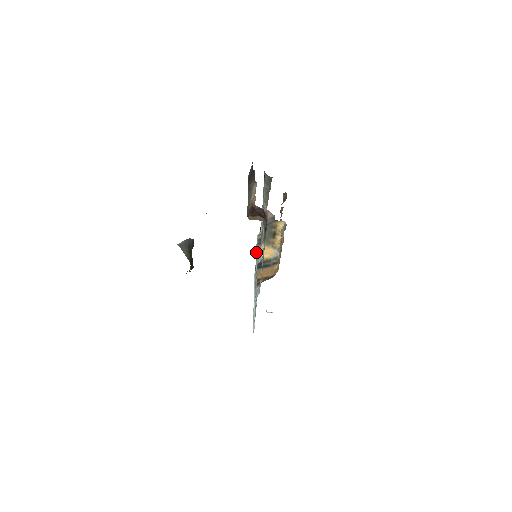
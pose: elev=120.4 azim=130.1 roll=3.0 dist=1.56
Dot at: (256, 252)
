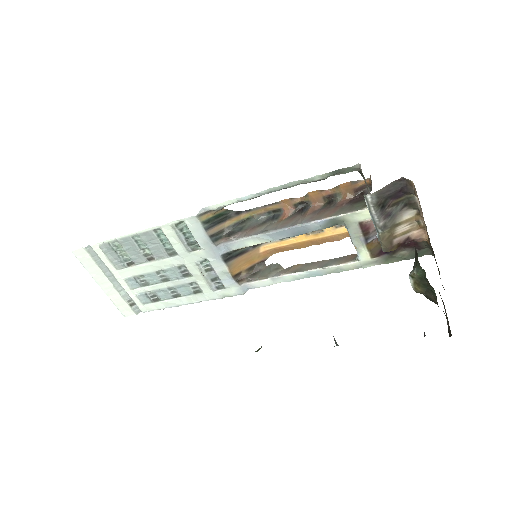
Dot at: (195, 238)
